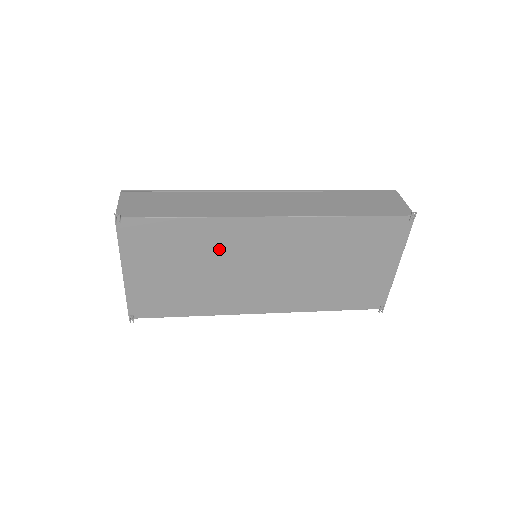
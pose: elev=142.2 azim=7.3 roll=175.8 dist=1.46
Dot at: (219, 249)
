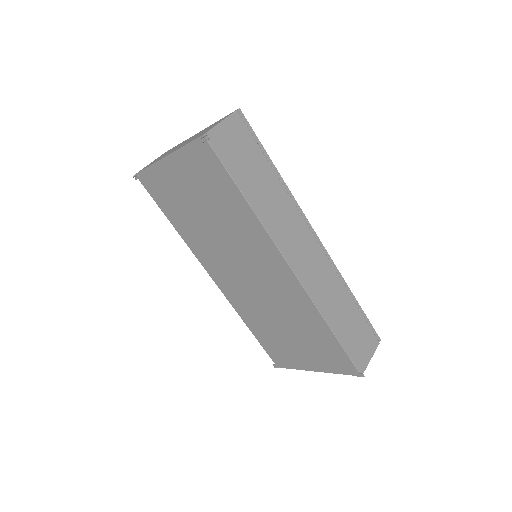
Dot at: (238, 233)
